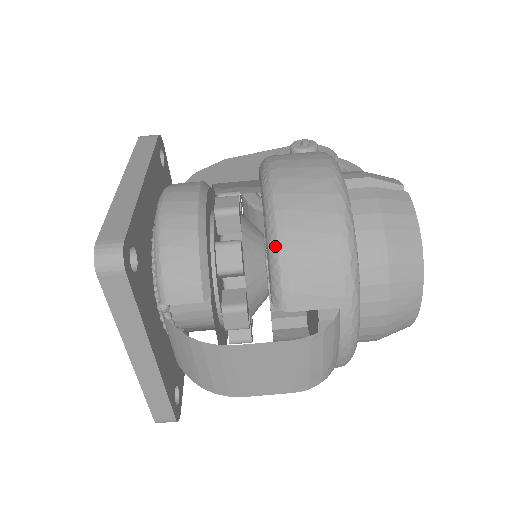
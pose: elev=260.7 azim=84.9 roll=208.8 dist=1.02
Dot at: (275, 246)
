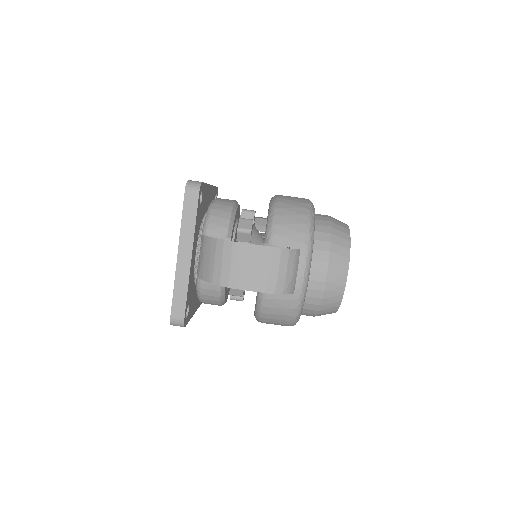
Dot at: (272, 214)
